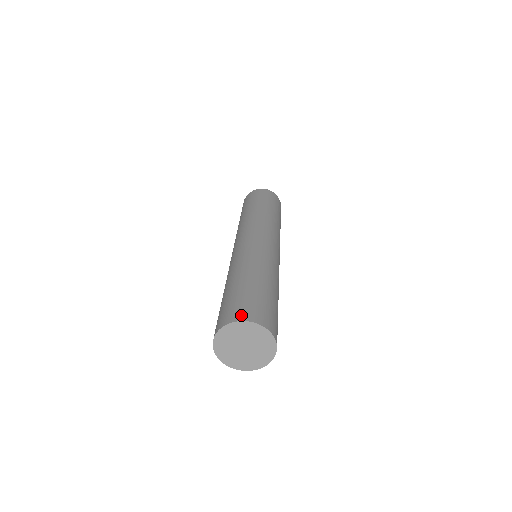
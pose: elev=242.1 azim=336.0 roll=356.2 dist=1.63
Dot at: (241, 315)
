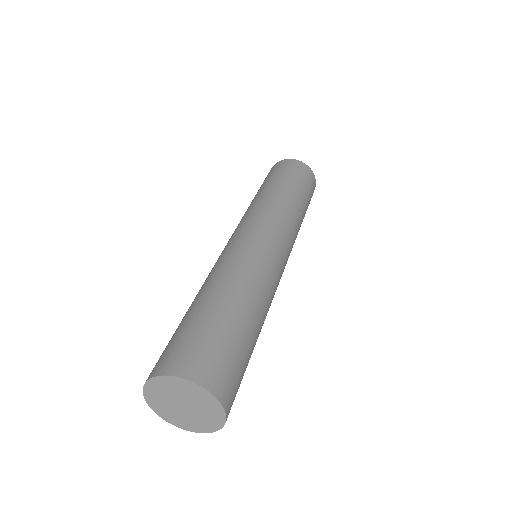
Dot at: (177, 365)
